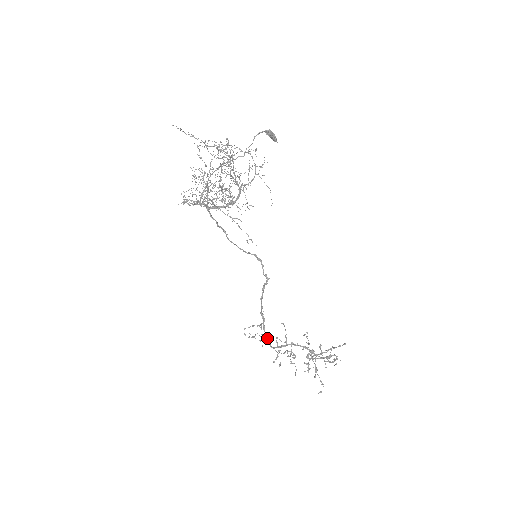
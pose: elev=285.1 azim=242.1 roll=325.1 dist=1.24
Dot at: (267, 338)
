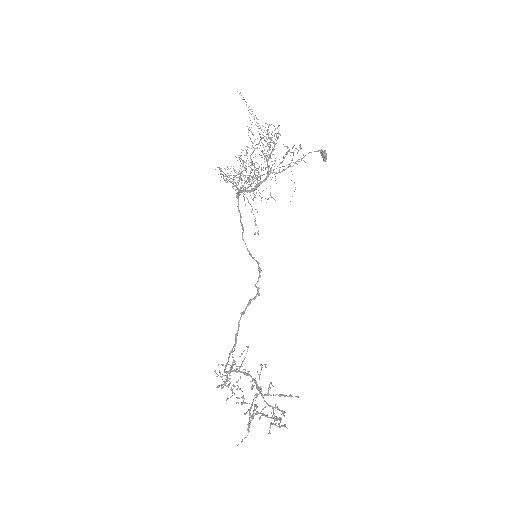
Dot at: (227, 362)
